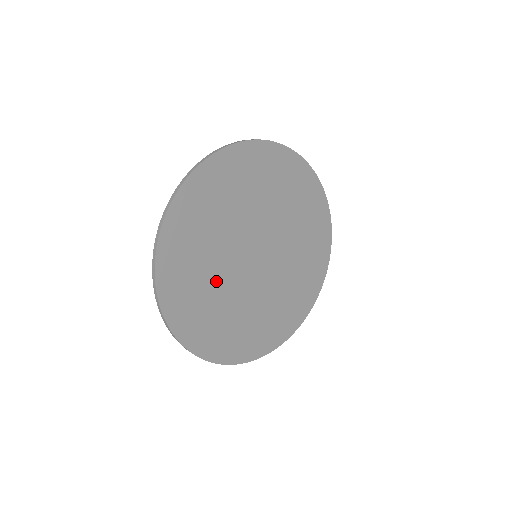
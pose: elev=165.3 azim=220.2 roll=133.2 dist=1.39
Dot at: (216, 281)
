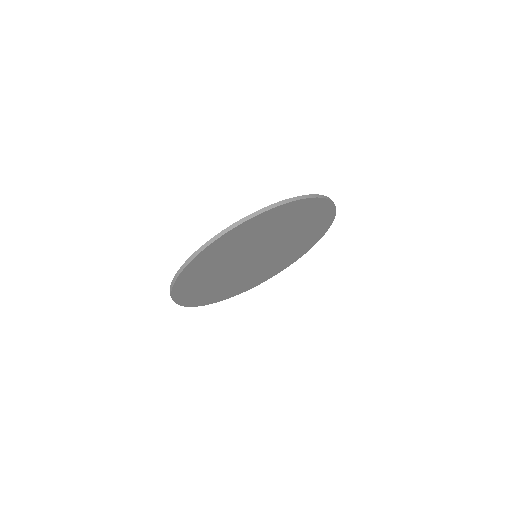
Dot at: (244, 277)
